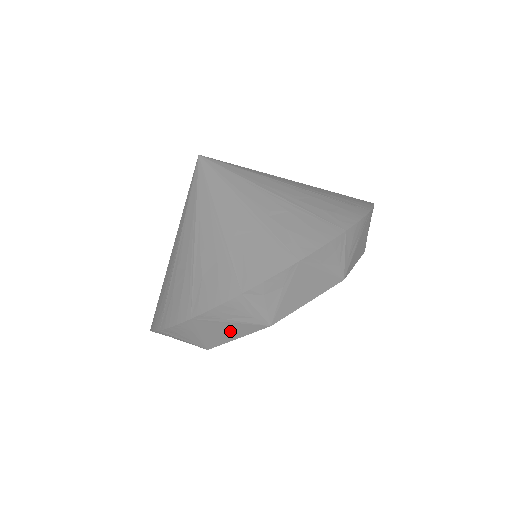
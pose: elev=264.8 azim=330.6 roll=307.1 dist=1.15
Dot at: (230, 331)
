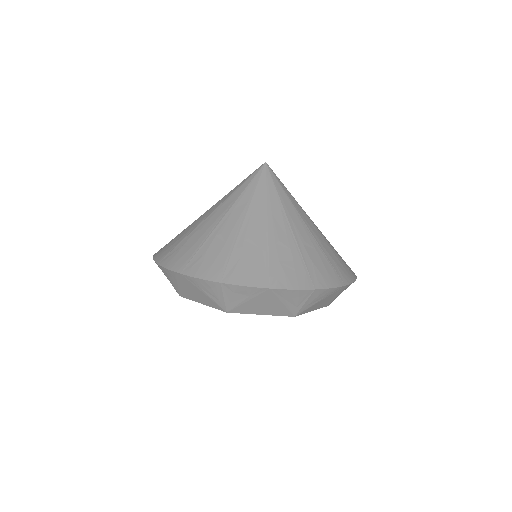
Dot at: (200, 297)
